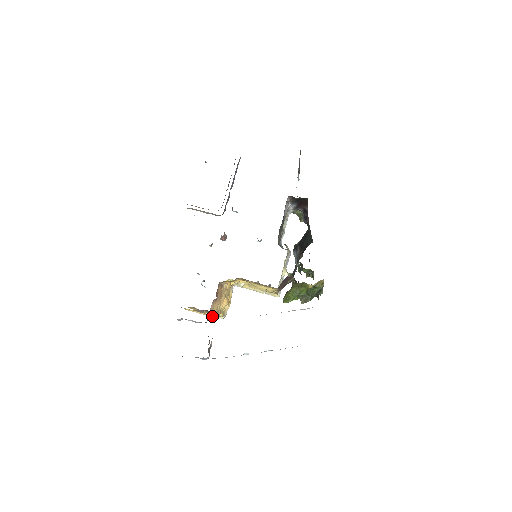
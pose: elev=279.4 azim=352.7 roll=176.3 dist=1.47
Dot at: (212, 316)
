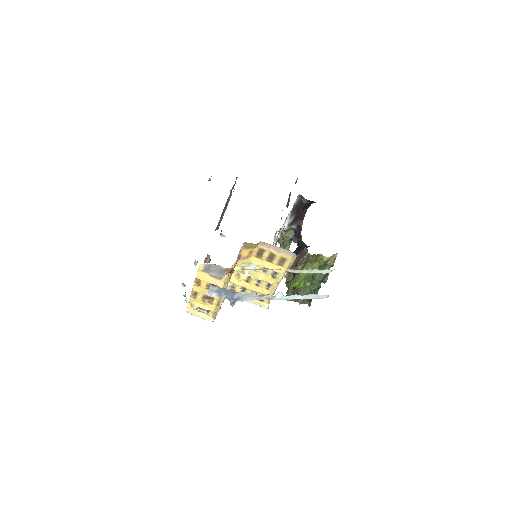
Dot at: (225, 285)
